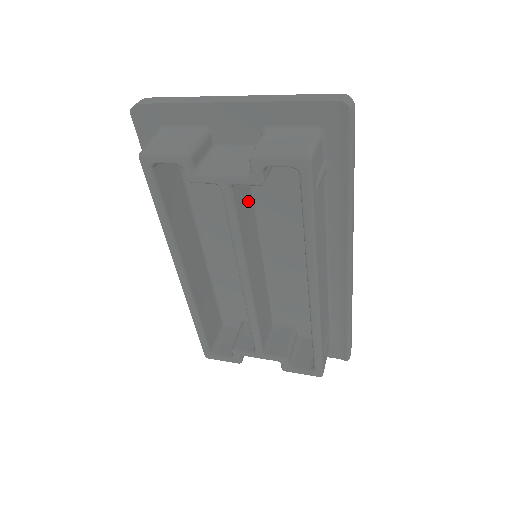
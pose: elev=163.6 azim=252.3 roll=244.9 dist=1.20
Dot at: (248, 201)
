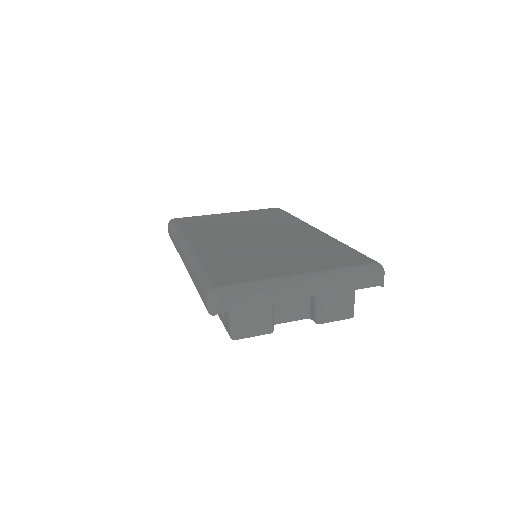
Dot at: occluded
